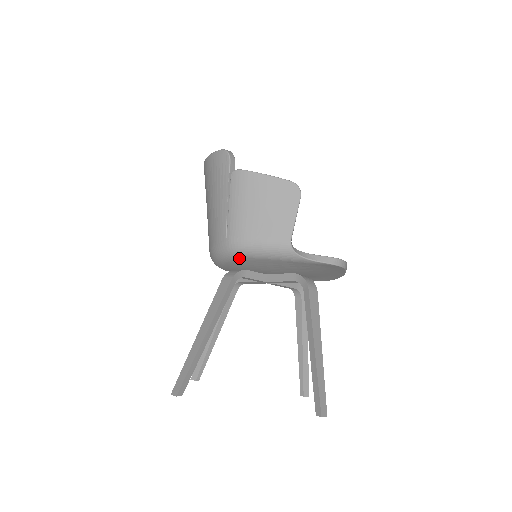
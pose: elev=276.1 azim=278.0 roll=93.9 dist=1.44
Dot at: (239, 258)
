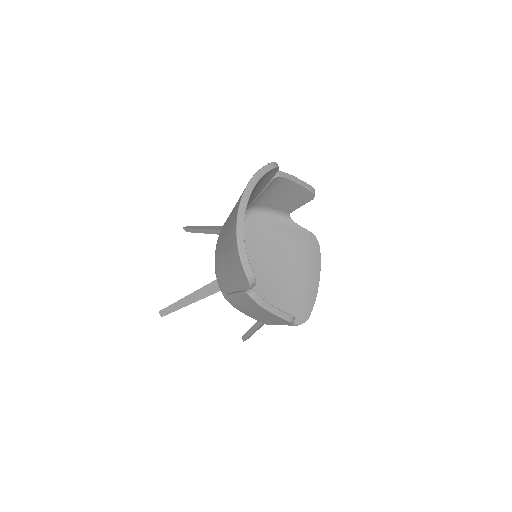
Dot at: occluded
